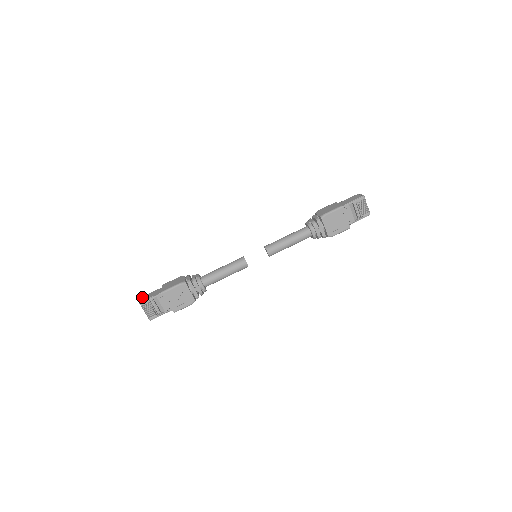
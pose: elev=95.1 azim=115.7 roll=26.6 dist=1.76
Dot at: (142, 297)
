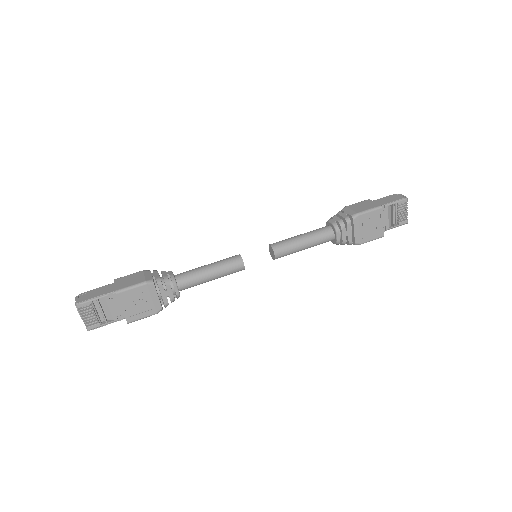
Dot at: (80, 294)
